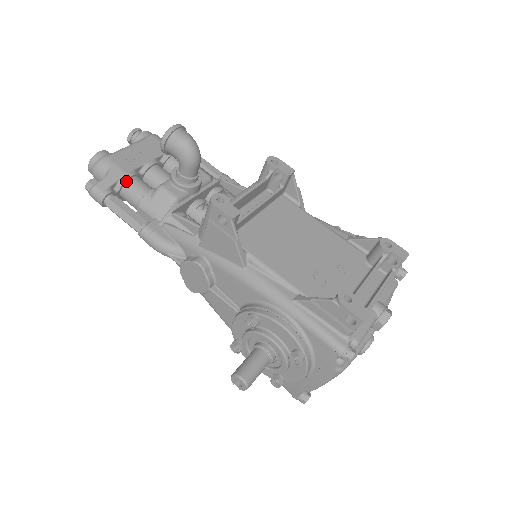
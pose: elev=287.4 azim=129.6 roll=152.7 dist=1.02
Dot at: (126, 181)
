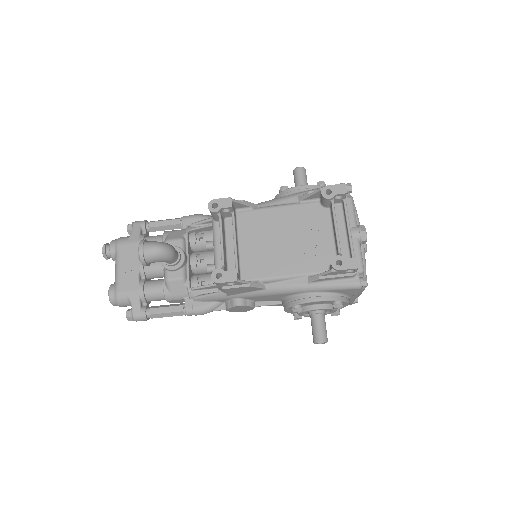
Dot at: (144, 294)
